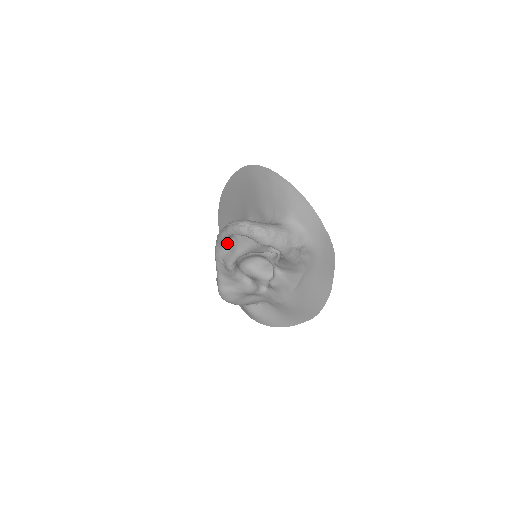
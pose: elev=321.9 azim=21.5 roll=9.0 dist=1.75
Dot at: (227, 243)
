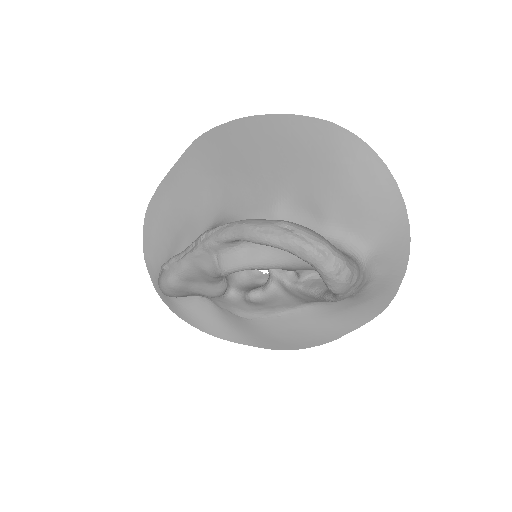
Dot at: occluded
